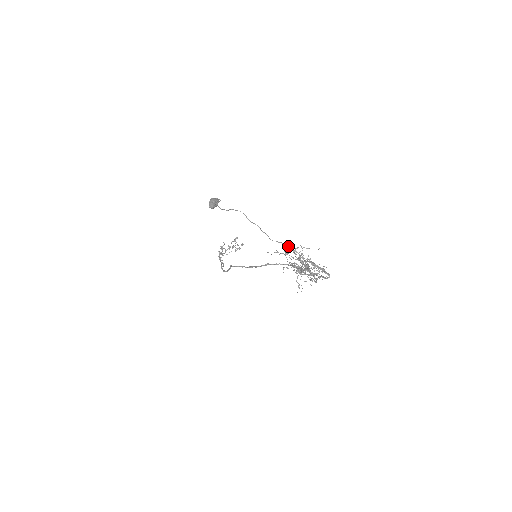
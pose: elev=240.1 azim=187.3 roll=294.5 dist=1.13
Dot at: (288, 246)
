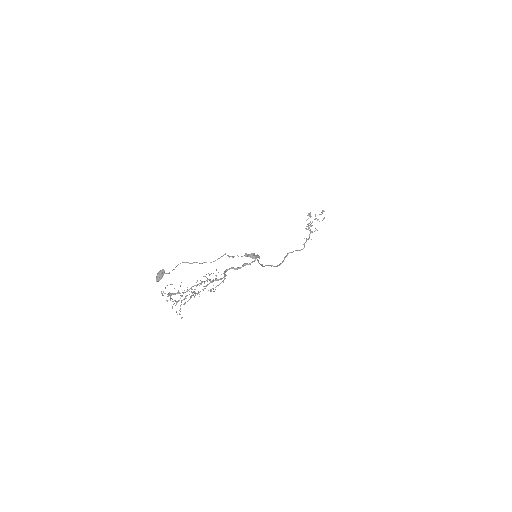
Dot at: (161, 293)
